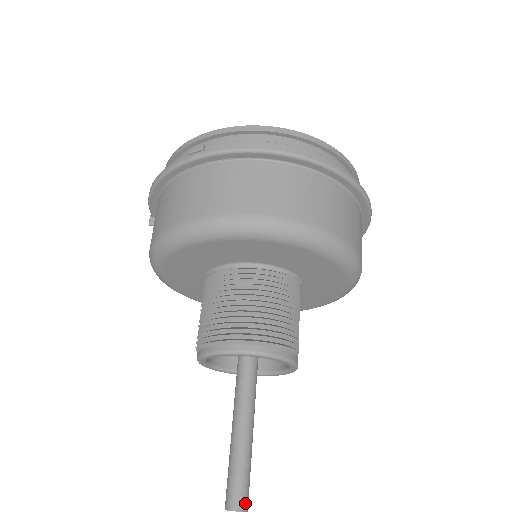
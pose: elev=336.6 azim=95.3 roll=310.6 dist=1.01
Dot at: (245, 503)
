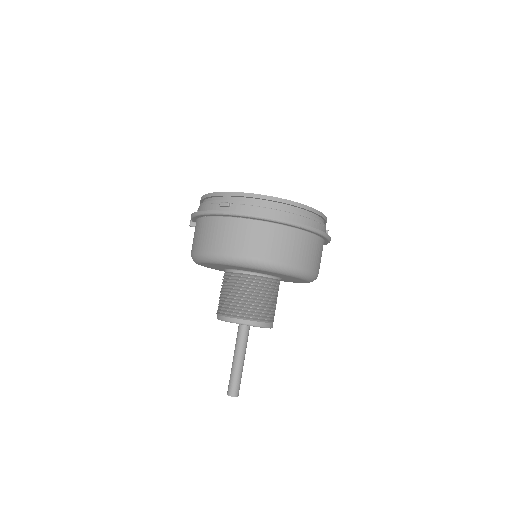
Dot at: (237, 393)
